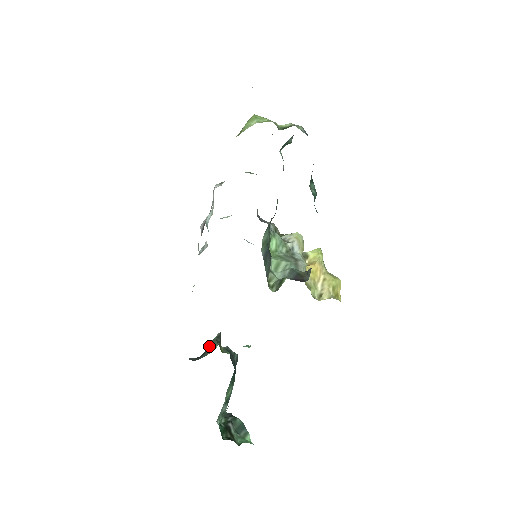
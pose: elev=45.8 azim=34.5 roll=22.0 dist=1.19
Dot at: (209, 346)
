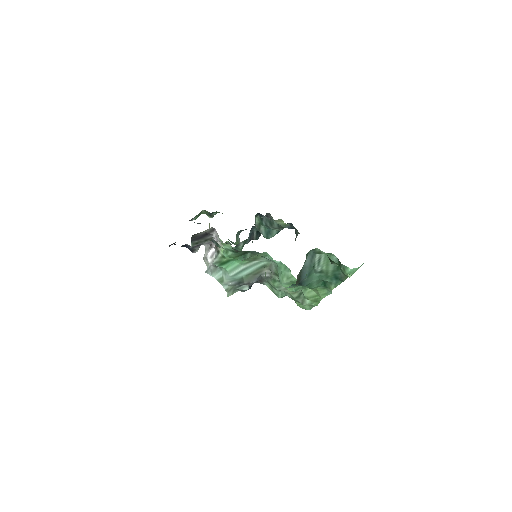
Dot at: occluded
